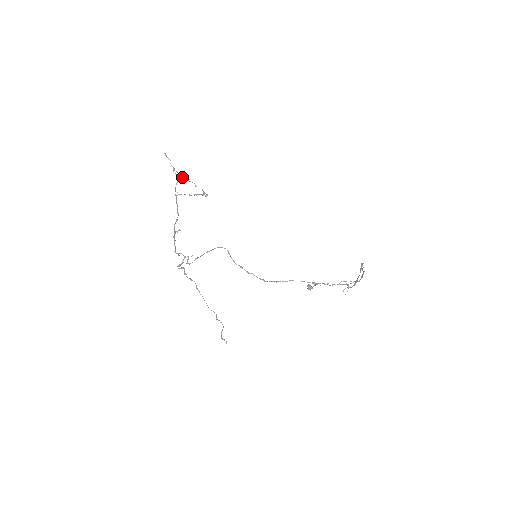
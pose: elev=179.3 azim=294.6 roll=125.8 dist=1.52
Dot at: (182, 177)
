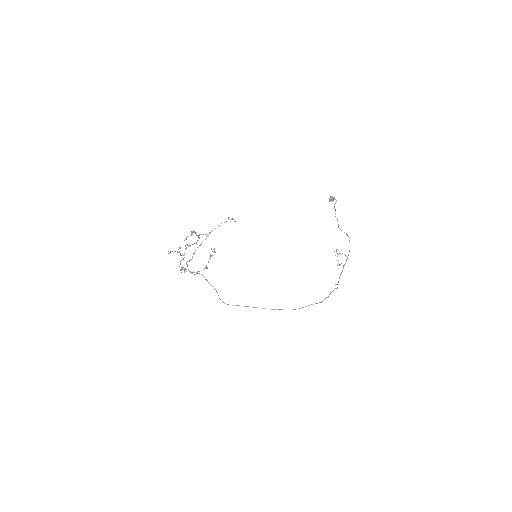
Dot at: (192, 233)
